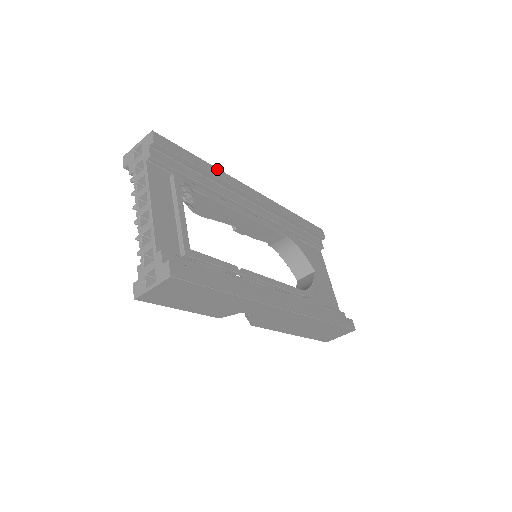
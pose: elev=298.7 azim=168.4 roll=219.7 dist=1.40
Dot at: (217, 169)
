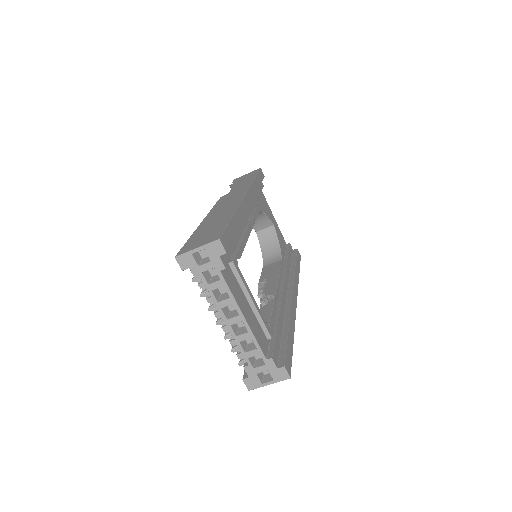
Dot at: (237, 211)
